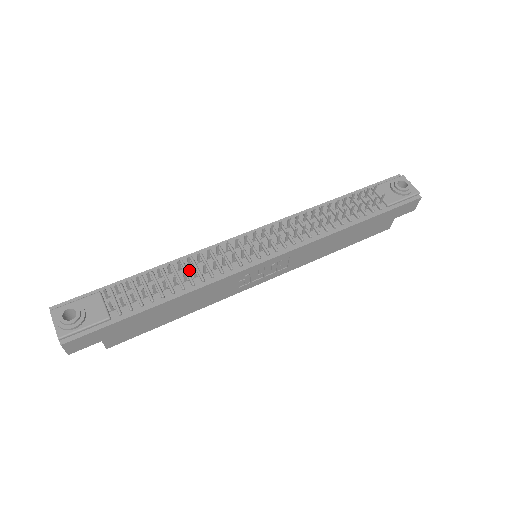
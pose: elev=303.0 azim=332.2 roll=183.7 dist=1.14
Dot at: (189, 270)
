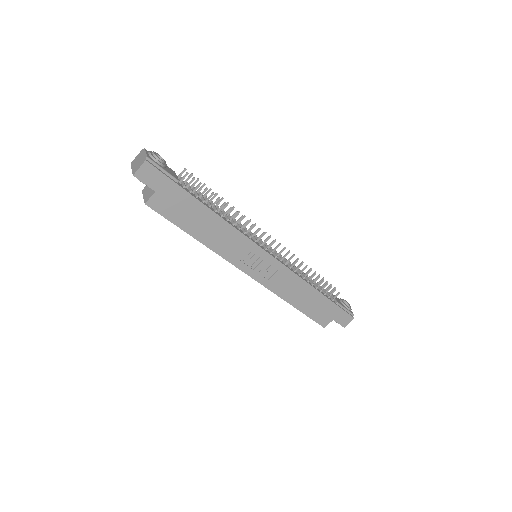
Dot at: occluded
